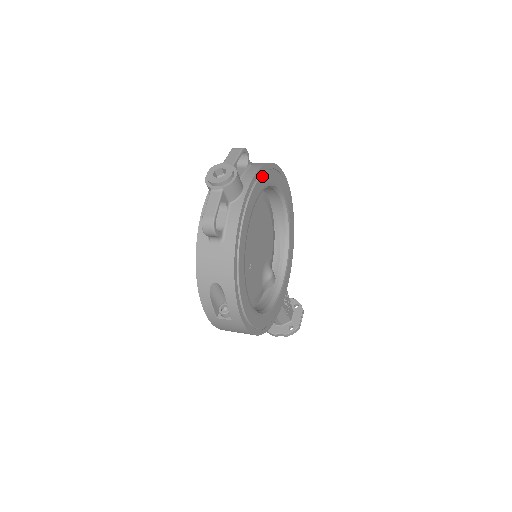
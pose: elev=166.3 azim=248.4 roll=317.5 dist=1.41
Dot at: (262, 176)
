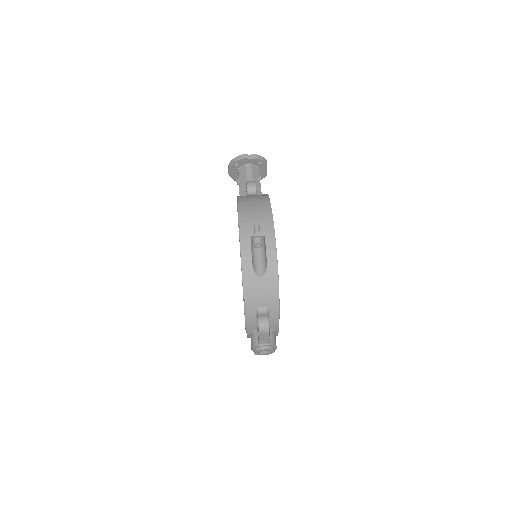
Dot at: (279, 309)
